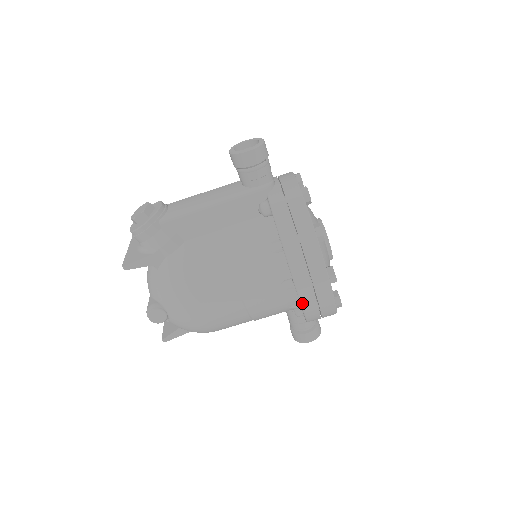
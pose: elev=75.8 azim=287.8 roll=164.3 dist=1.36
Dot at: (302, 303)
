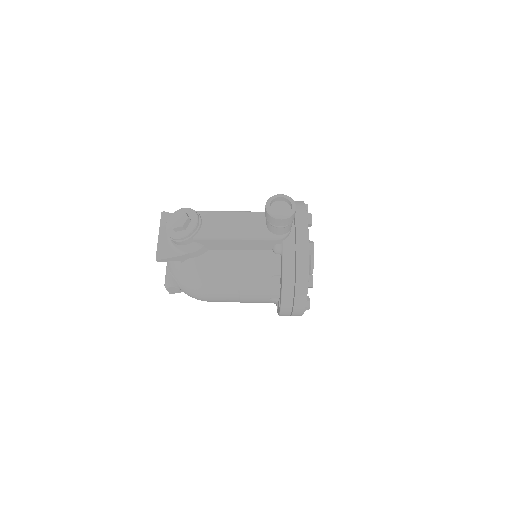
Dot at: (280, 314)
